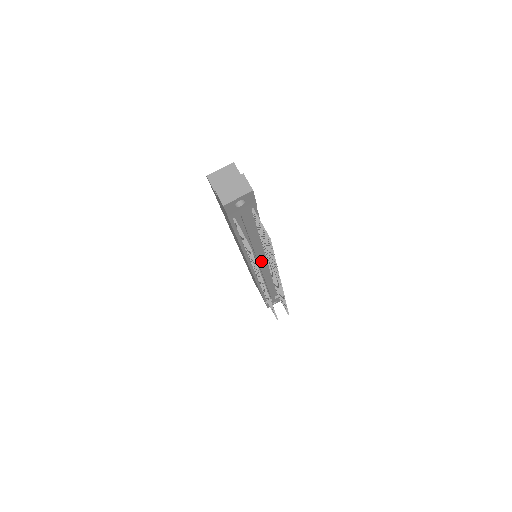
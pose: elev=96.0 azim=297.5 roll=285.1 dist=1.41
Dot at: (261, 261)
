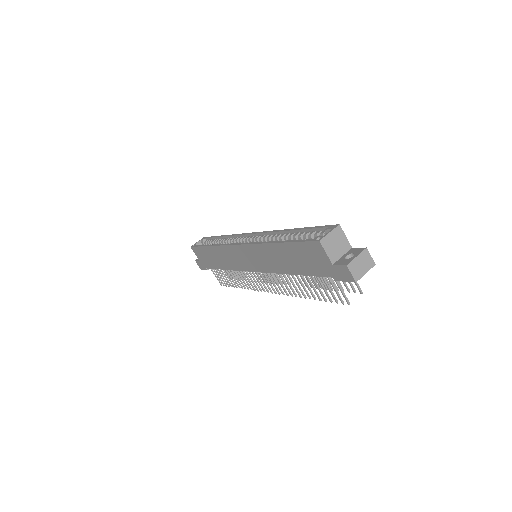
Dot at: occluded
